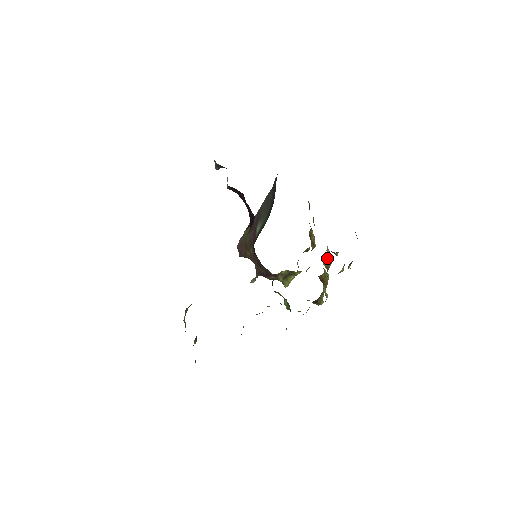
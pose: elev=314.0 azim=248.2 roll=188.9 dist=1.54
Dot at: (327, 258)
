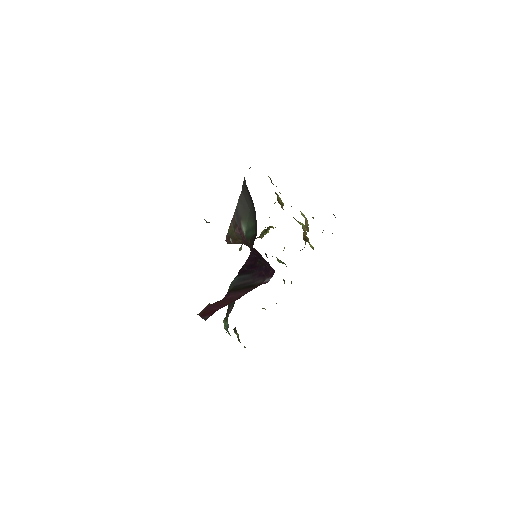
Dot at: (306, 224)
